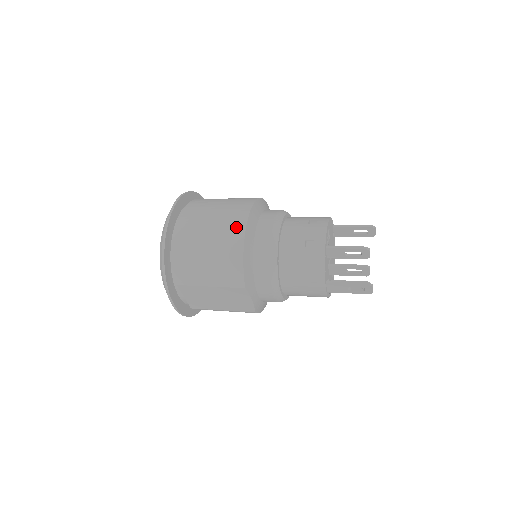
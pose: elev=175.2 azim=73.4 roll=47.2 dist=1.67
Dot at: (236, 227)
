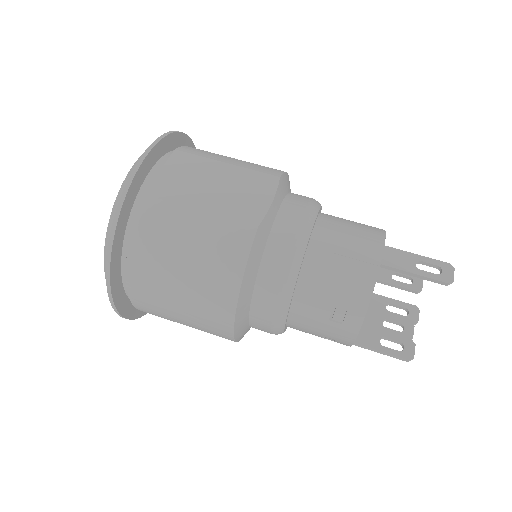
Dot at: (220, 334)
